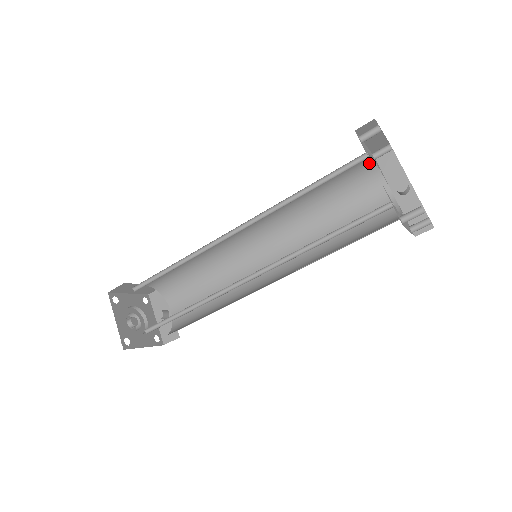
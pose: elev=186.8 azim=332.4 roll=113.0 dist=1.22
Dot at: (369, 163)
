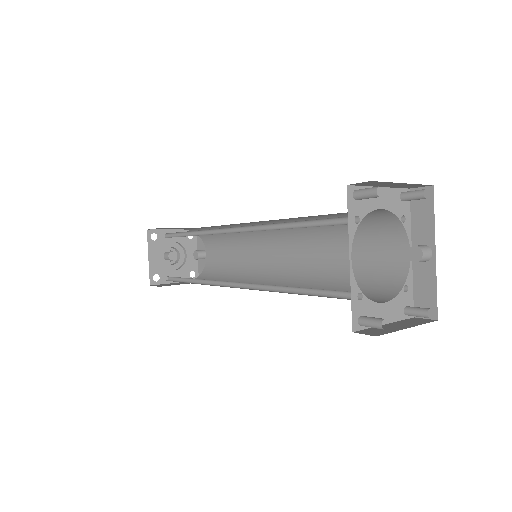
Dot at: (383, 211)
